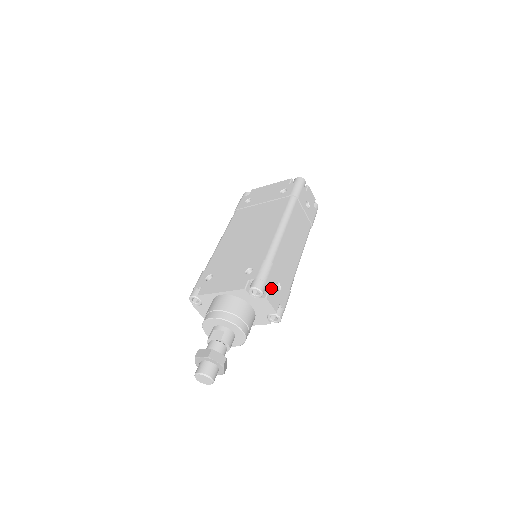
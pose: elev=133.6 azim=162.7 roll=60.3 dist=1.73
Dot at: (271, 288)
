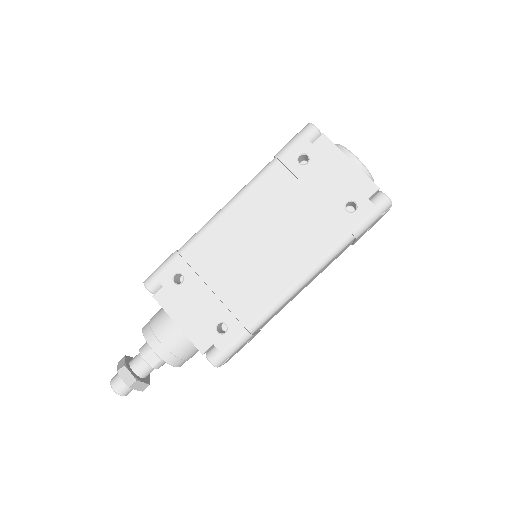
Dot at: occluded
